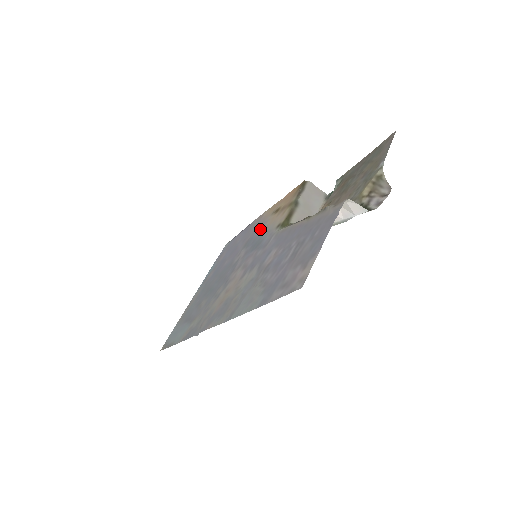
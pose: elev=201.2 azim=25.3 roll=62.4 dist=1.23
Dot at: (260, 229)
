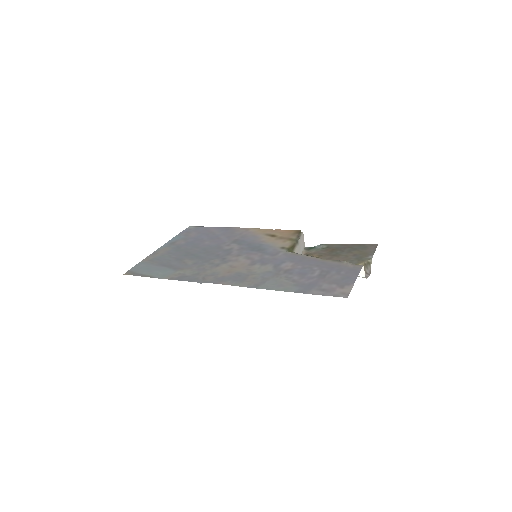
Dot at: (254, 239)
